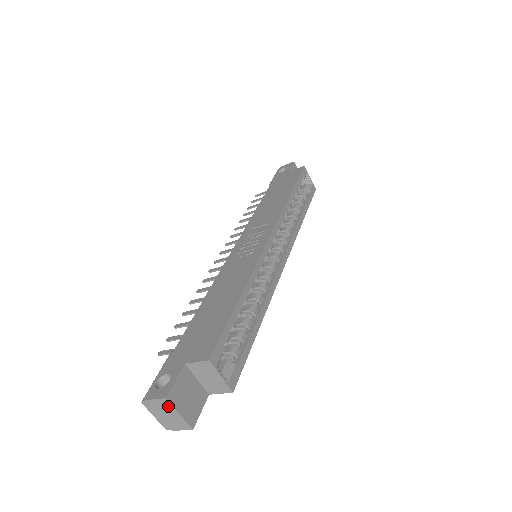
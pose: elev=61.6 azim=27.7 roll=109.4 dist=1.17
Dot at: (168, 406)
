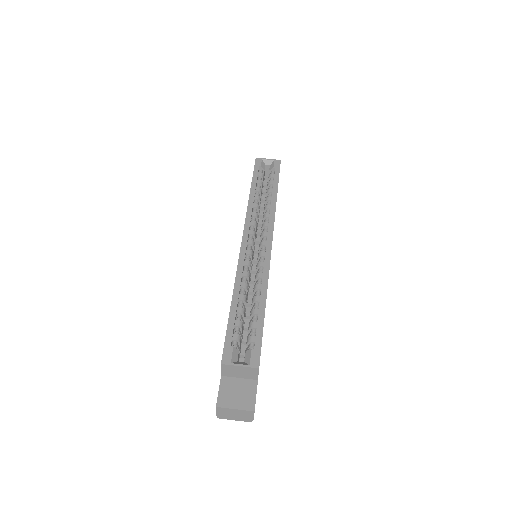
Dot at: (225, 410)
